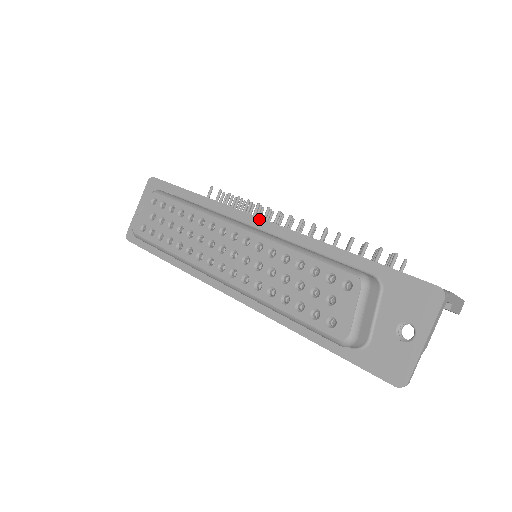
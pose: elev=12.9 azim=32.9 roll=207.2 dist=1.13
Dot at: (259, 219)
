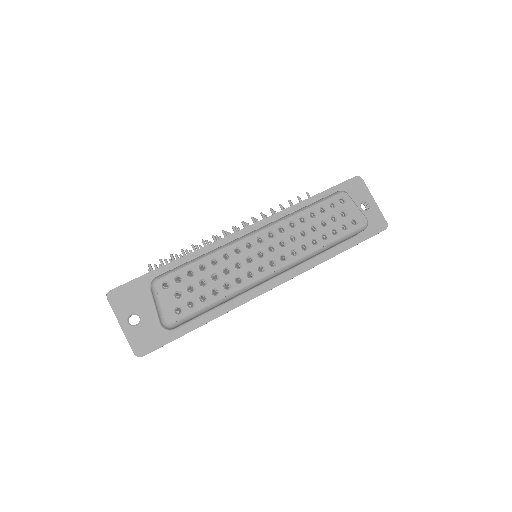
Dot at: (242, 230)
